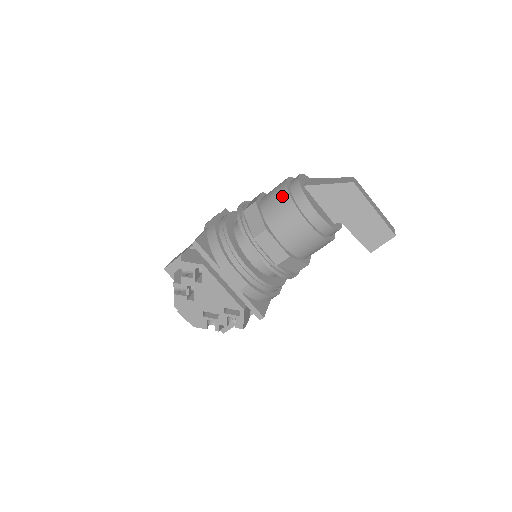
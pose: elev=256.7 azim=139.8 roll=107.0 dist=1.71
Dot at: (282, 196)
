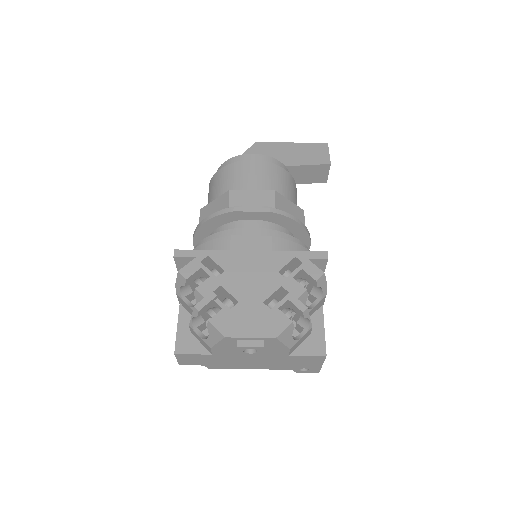
Dot at: (216, 179)
